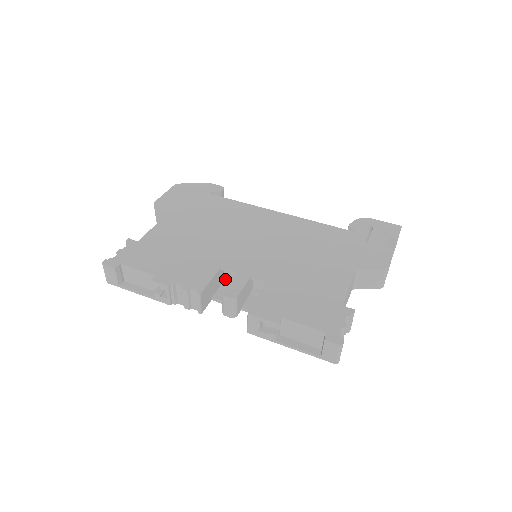
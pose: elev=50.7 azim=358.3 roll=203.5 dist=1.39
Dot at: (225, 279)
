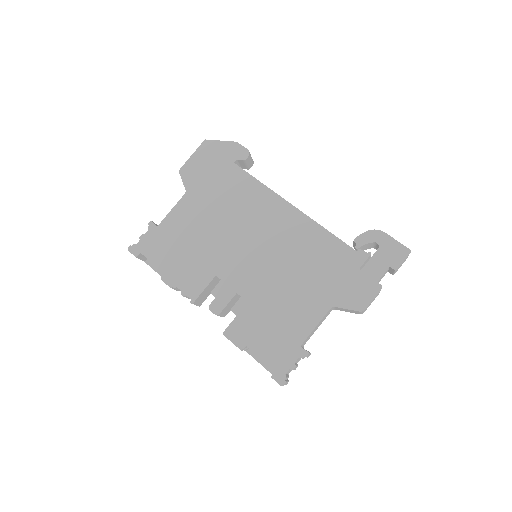
Dot at: occluded
